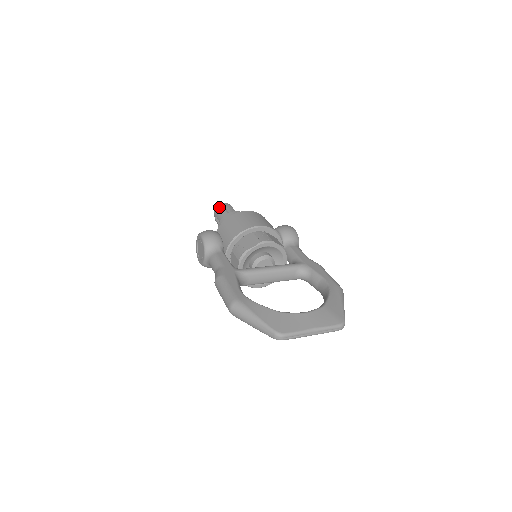
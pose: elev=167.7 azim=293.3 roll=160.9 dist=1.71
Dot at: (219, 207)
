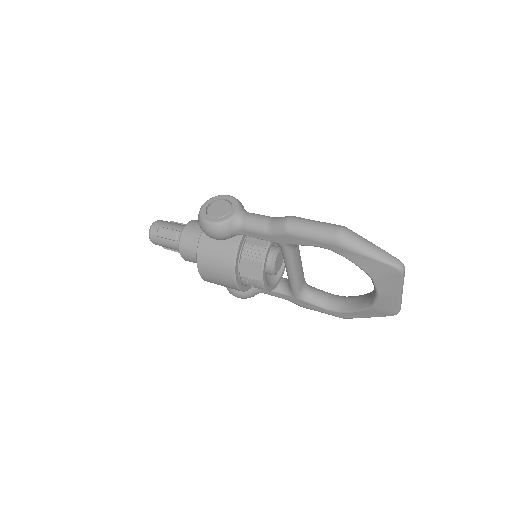
Dot at: occluded
